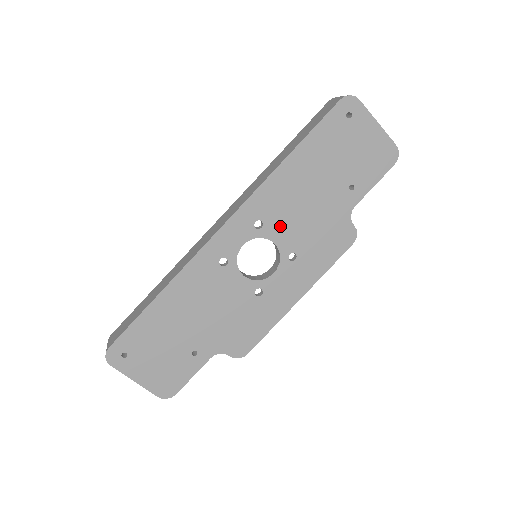
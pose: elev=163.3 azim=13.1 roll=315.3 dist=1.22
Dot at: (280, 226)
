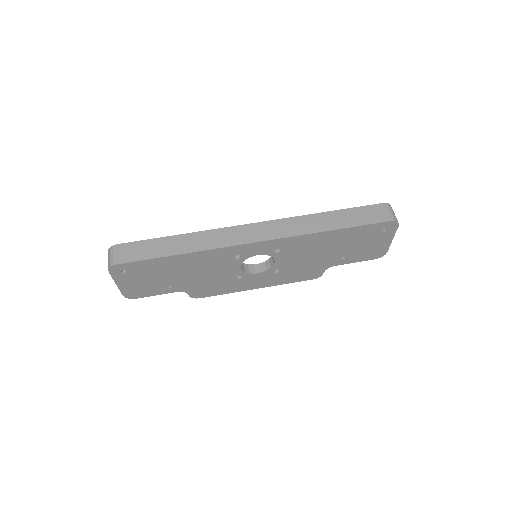
Dot at: (288, 256)
